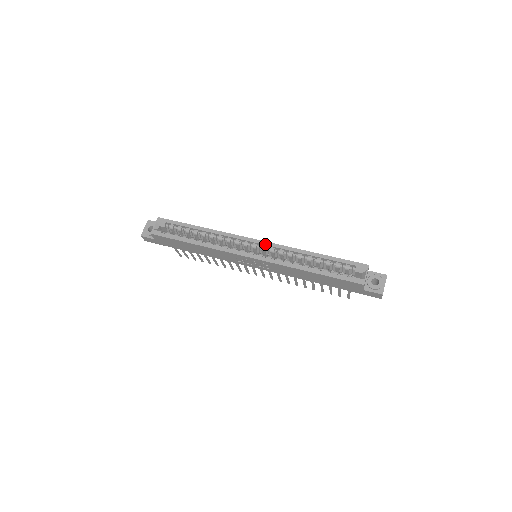
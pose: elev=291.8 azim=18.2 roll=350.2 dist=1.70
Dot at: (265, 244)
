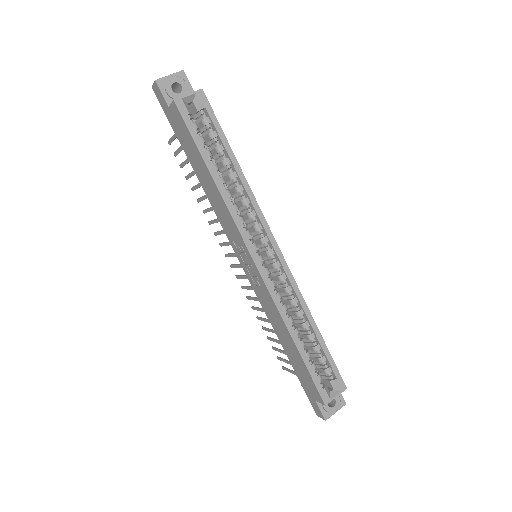
Dot at: (283, 264)
